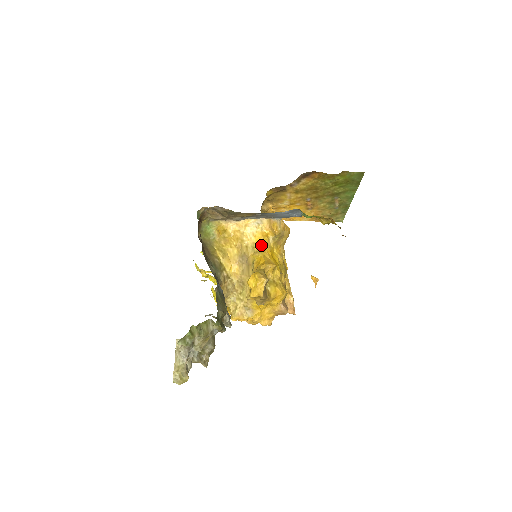
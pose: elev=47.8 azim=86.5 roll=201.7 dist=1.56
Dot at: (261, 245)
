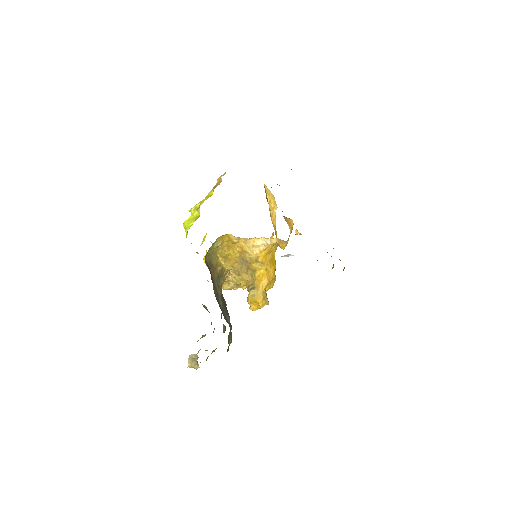
Dot at: (265, 258)
